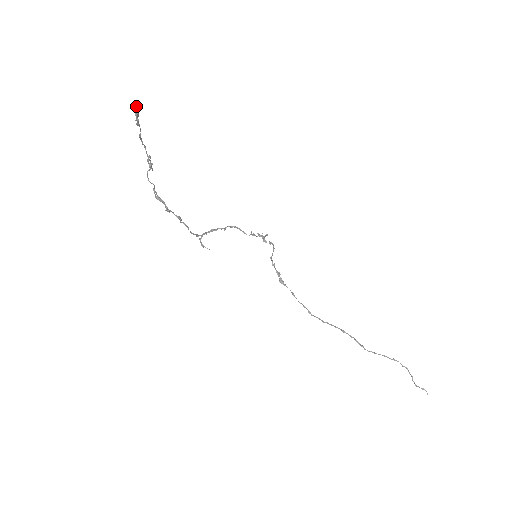
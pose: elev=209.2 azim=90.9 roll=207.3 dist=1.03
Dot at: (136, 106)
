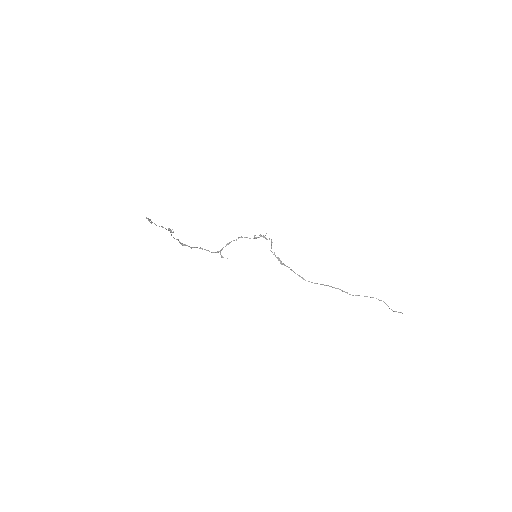
Dot at: (147, 218)
